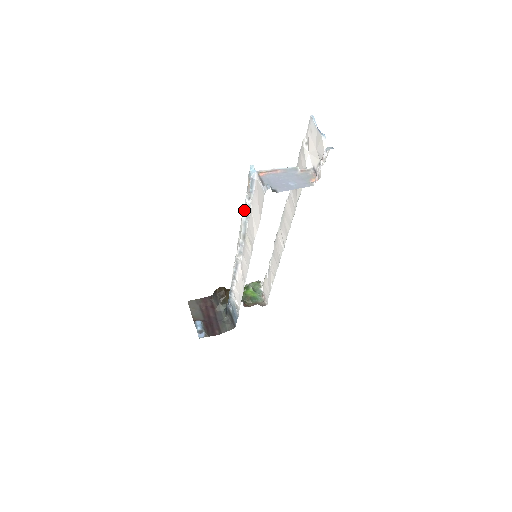
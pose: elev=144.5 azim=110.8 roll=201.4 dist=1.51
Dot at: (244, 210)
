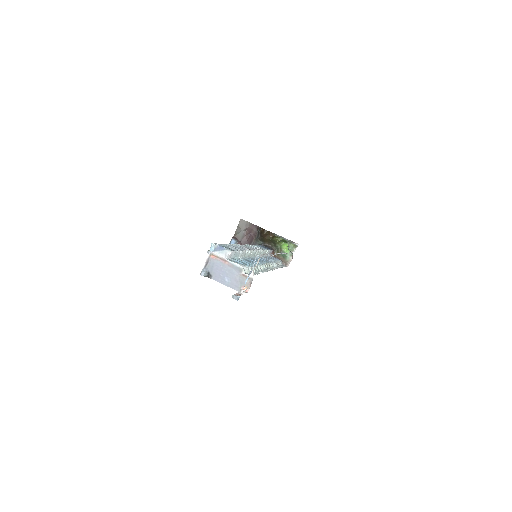
Dot at: occluded
